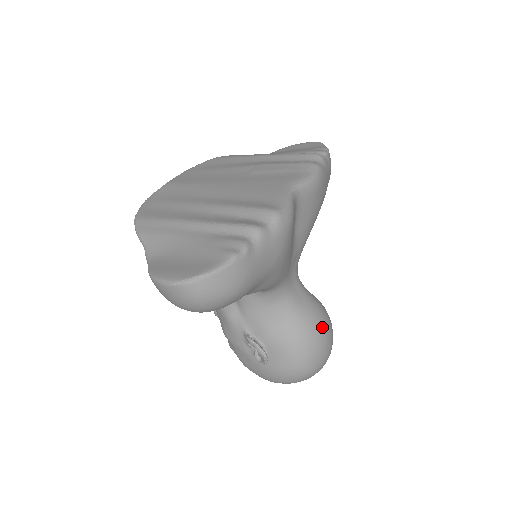
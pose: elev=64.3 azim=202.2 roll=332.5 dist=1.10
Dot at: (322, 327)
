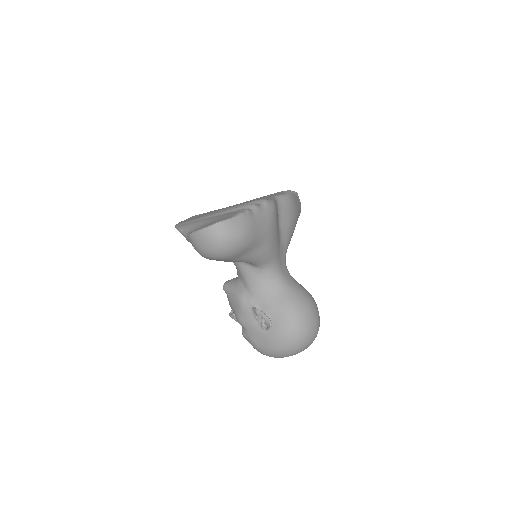
Dot at: (308, 300)
